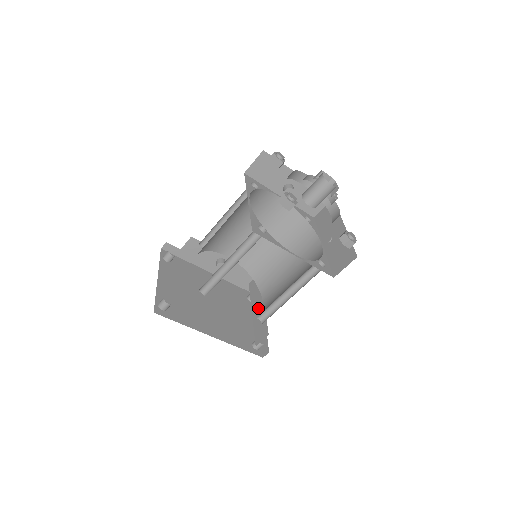
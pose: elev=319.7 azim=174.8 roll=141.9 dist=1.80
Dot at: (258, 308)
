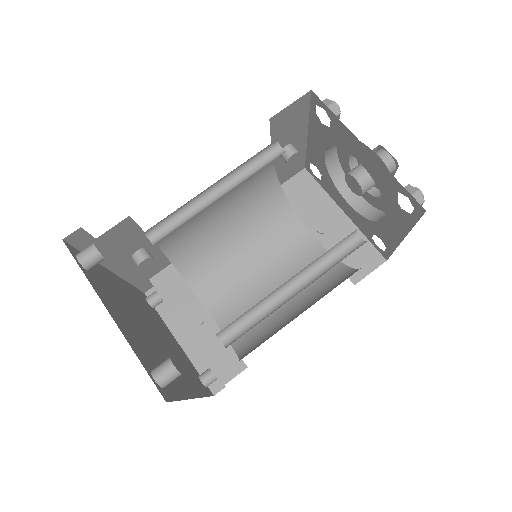
Dot at: (201, 324)
